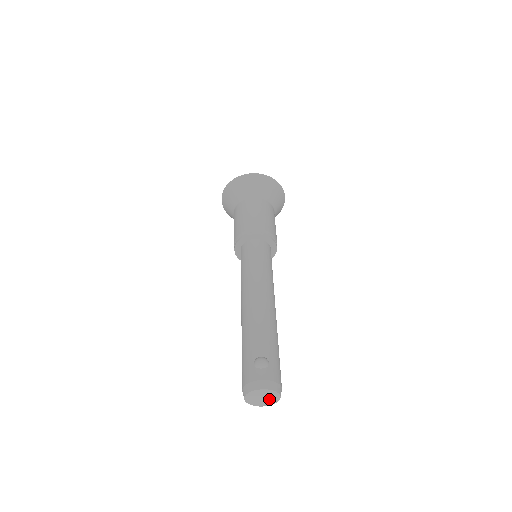
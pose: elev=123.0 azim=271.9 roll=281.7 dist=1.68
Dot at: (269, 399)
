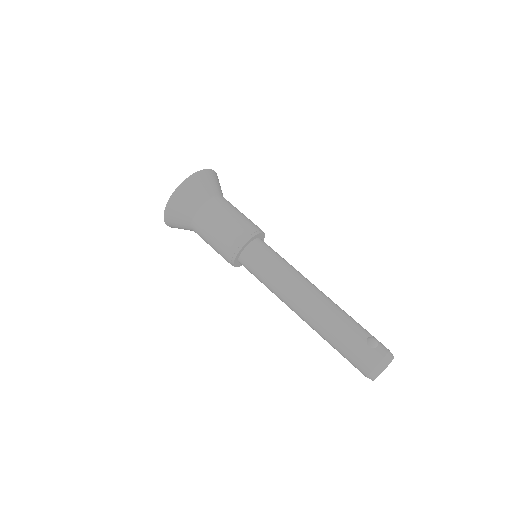
Dot at: occluded
